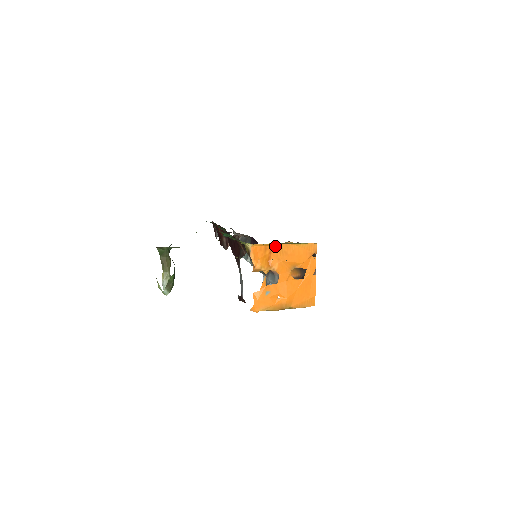
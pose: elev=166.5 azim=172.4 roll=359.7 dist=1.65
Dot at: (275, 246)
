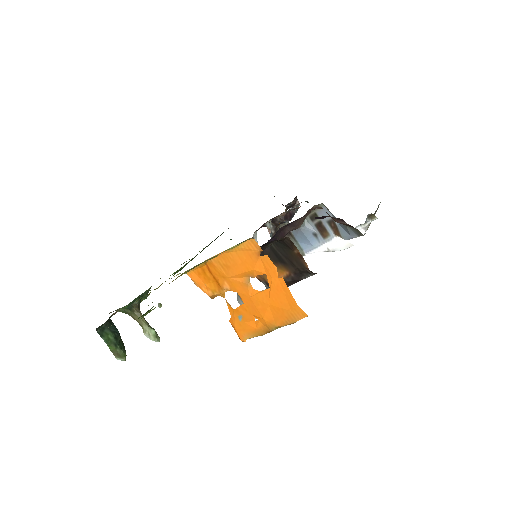
Dot at: (210, 263)
